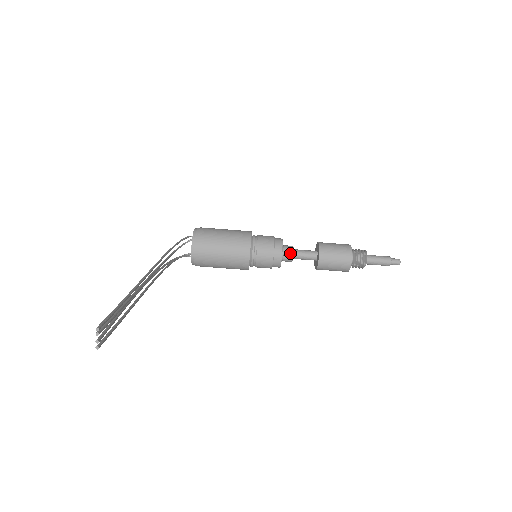
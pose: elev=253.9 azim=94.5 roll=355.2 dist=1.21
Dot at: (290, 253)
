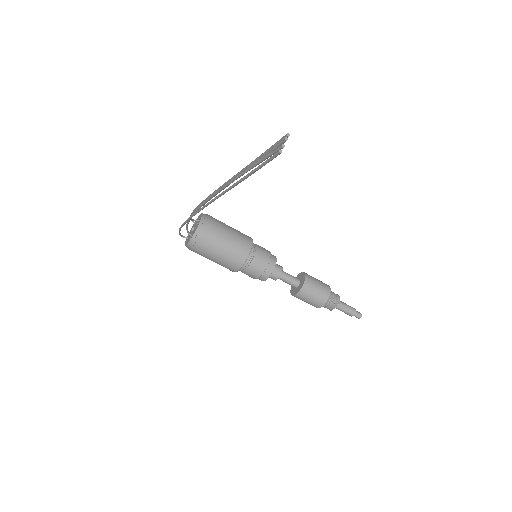
Dot at: (279, 270)
